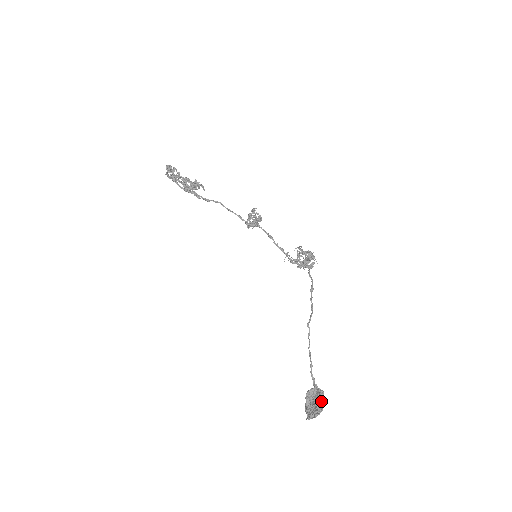
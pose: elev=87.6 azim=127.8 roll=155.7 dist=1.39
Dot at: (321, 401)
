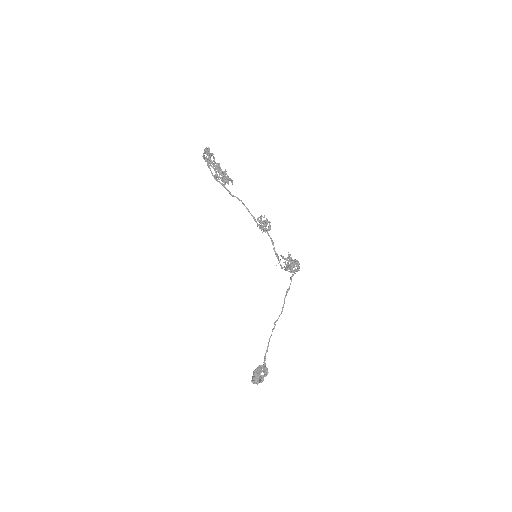
Dot at: (265, 376)
